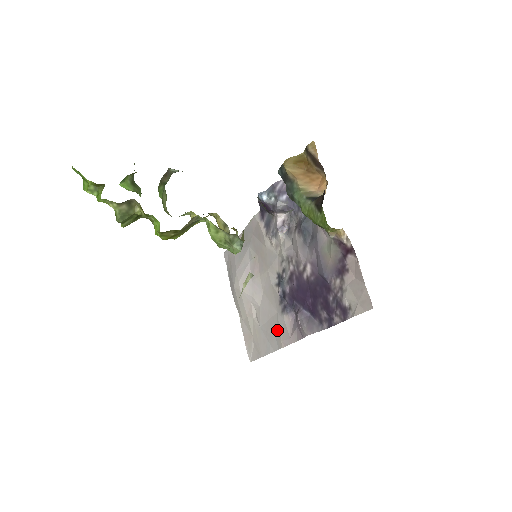
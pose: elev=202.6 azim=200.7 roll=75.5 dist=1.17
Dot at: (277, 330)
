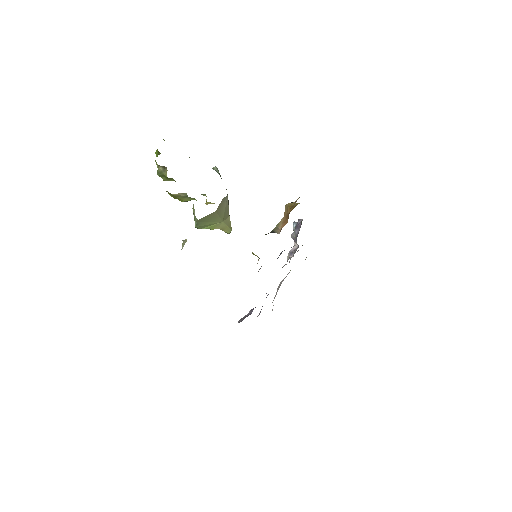
Dot at: occluded
